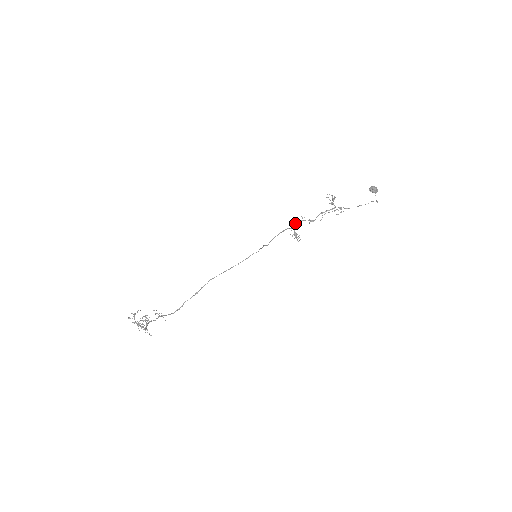
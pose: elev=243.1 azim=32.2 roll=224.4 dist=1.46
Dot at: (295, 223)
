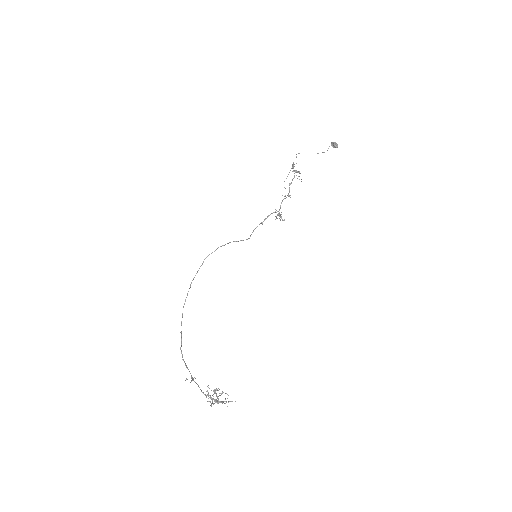
Dot at: (280, 205)
